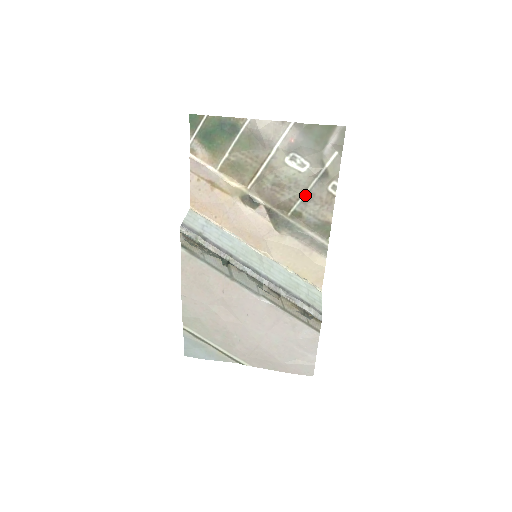
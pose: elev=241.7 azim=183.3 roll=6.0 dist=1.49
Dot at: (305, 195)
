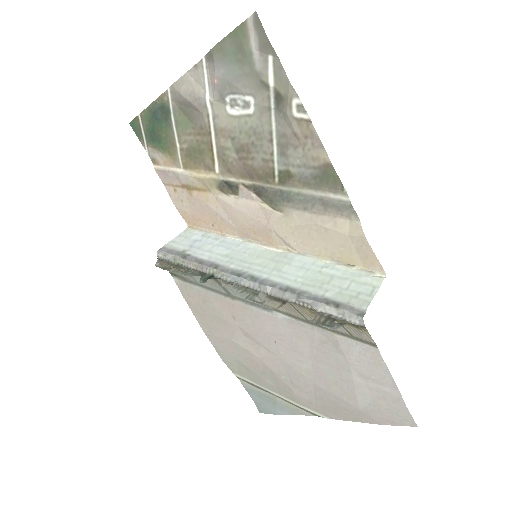
Dot at: (276, 143)
